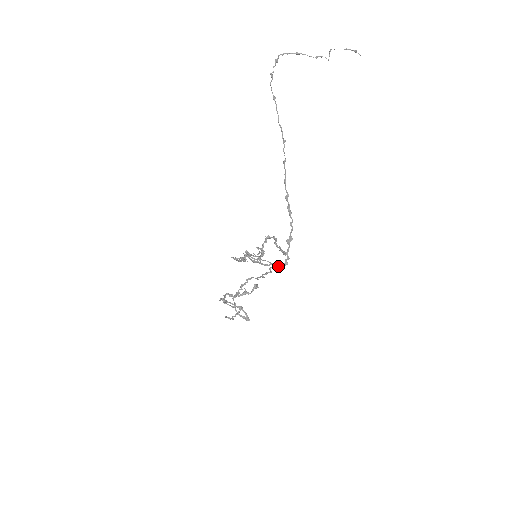
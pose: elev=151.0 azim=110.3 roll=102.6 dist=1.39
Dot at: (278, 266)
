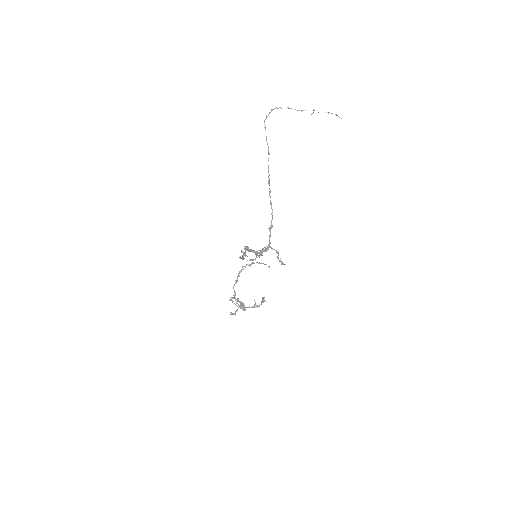
Dot at: (263, 250)
